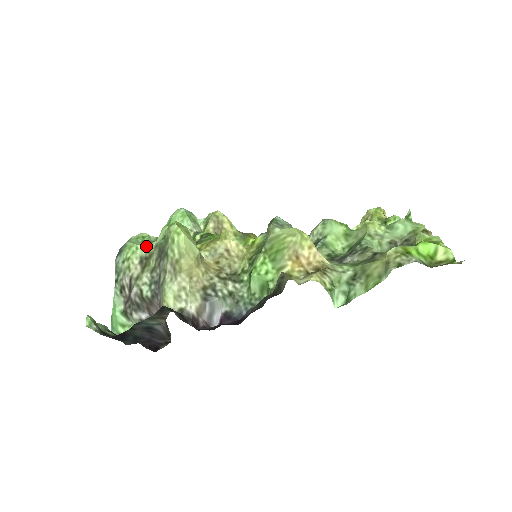
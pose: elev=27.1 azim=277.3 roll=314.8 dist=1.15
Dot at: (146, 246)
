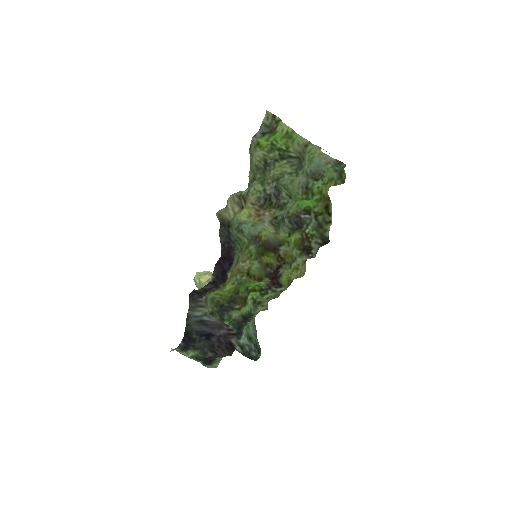
Dot at: occluded
